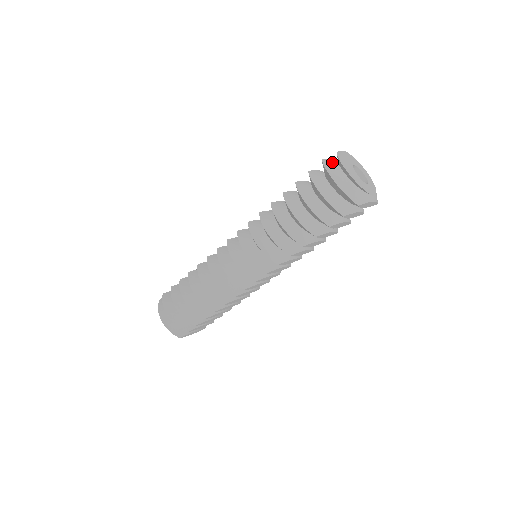
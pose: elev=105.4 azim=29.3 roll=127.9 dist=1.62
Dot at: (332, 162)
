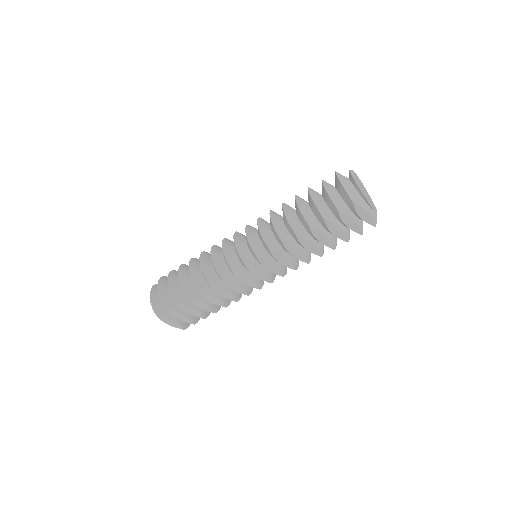
Dot at: occluded
